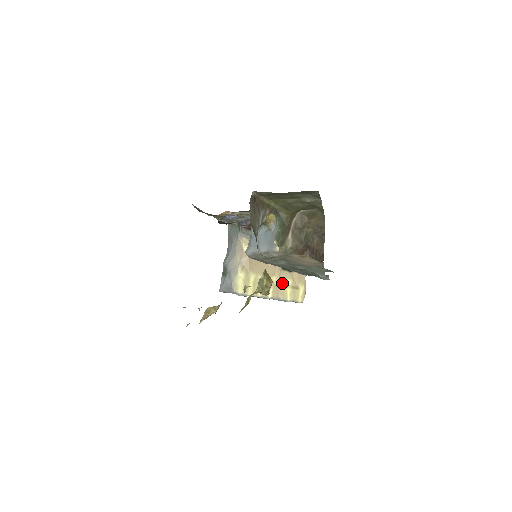
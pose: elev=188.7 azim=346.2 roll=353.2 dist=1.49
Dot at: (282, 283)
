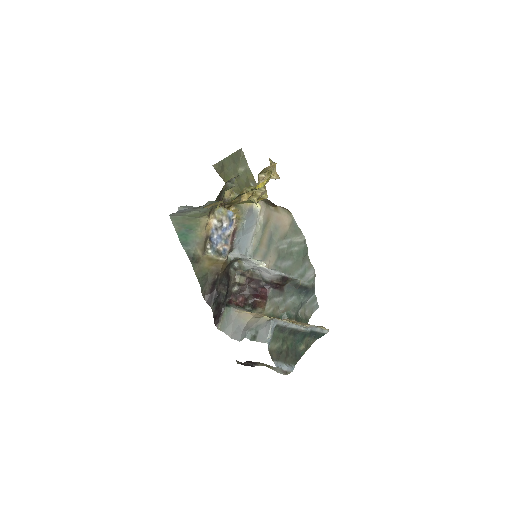
Dot at: occluded
